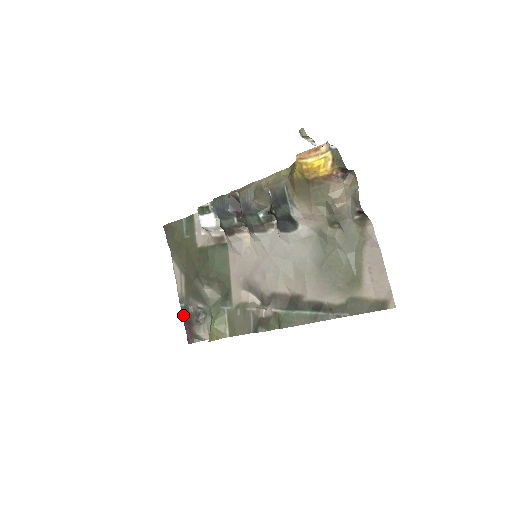
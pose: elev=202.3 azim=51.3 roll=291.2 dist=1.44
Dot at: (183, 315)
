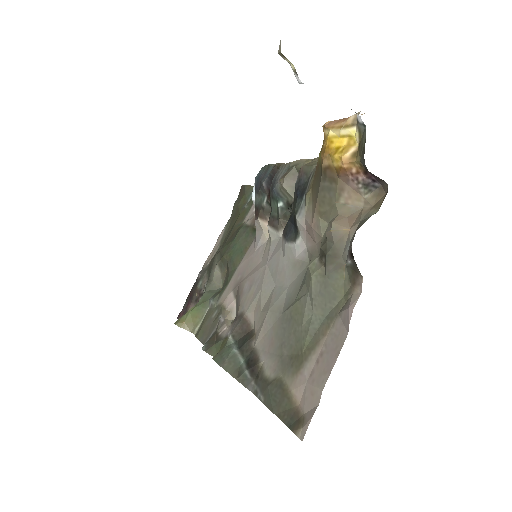
Dot at: (193, 286)
